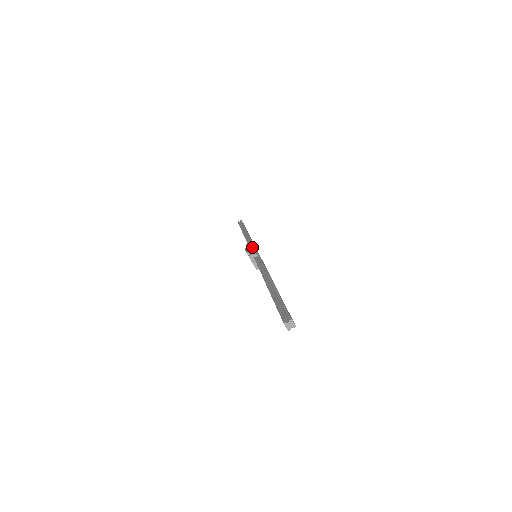
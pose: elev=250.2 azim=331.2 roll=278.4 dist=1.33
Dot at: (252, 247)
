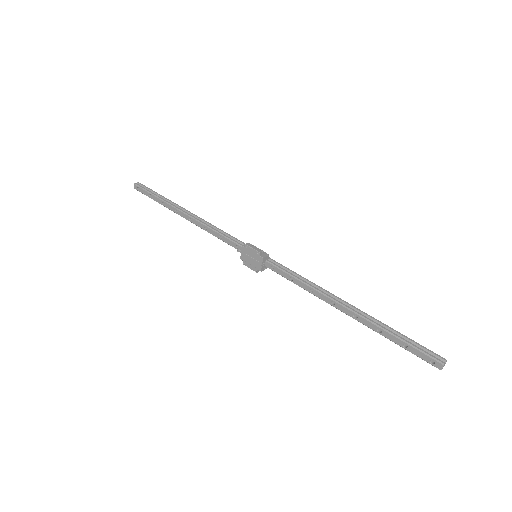
Dot at: (251, 244)
